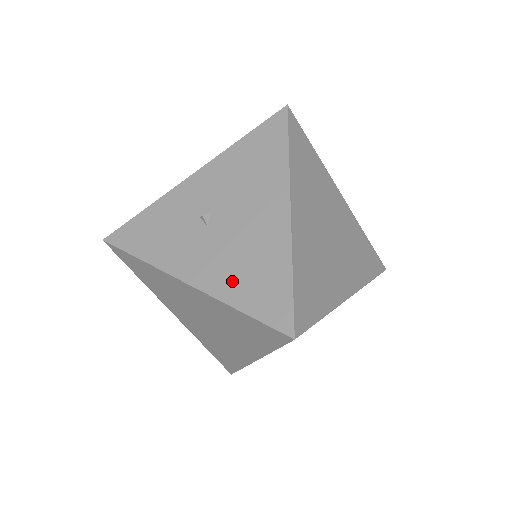
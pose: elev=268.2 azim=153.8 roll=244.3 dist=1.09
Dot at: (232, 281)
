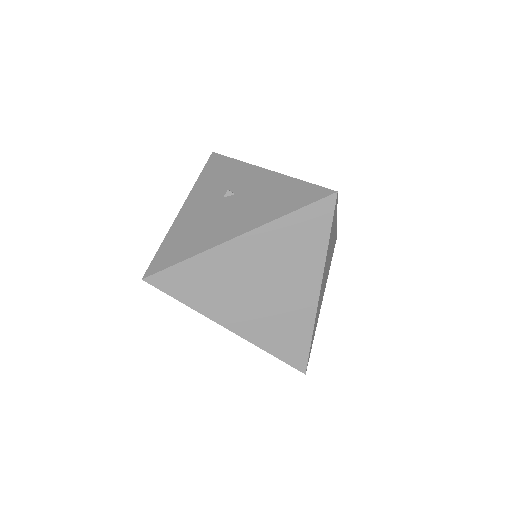
Dot at: (182, 230)
